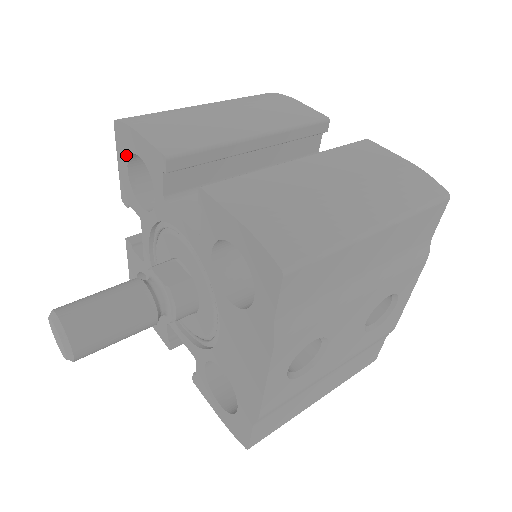
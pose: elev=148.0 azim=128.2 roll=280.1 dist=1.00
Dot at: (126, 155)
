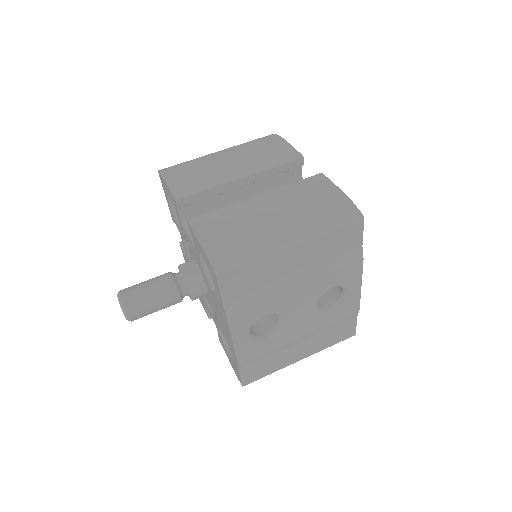
Dot at: (166, 192)
